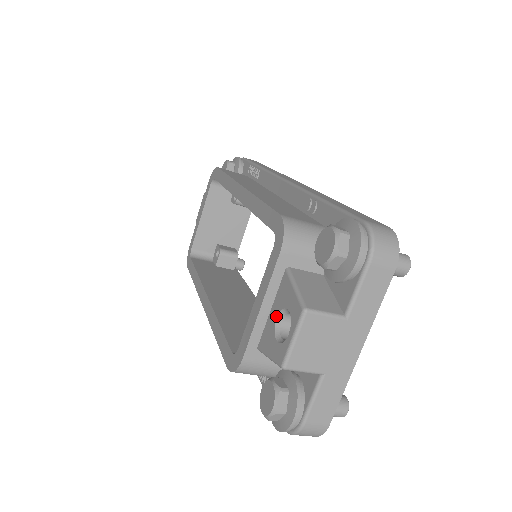
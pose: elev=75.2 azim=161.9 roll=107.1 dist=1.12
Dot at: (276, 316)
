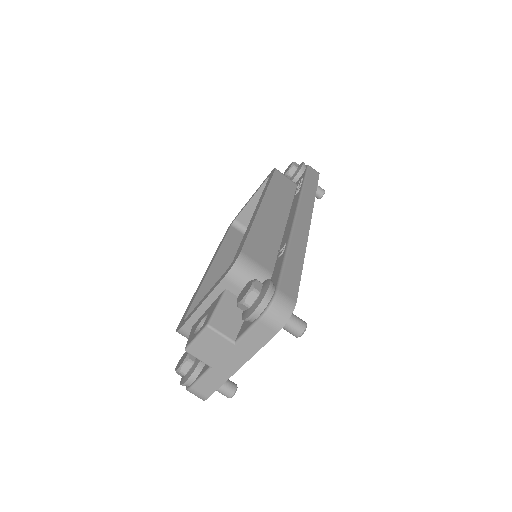
Dot at: (204, 316)
